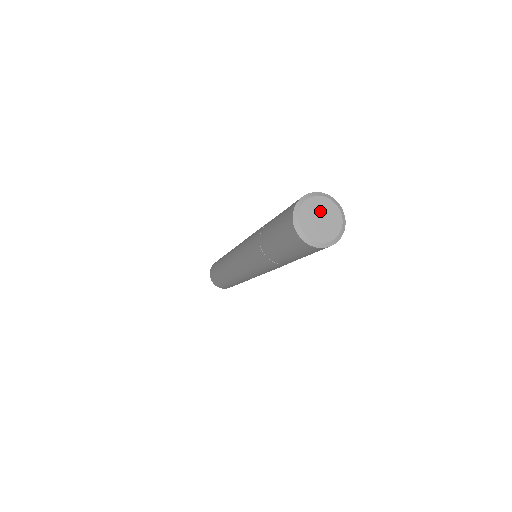
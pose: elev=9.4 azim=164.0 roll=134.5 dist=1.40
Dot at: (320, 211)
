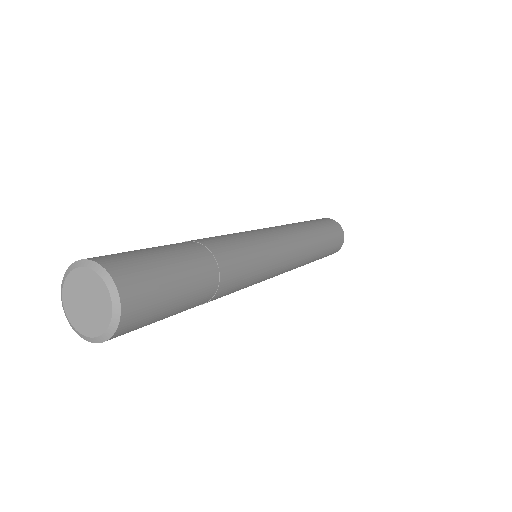
Dot at: (79, 294)
